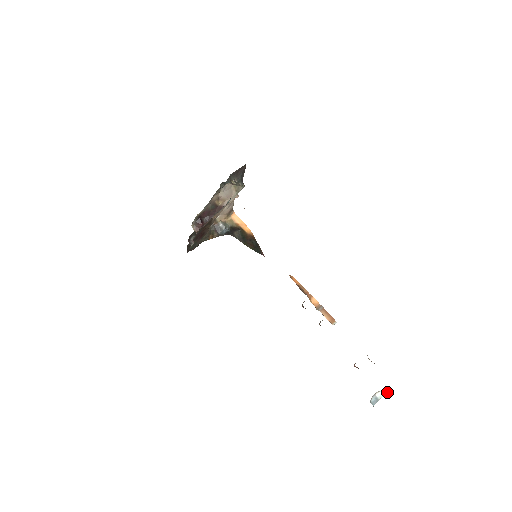
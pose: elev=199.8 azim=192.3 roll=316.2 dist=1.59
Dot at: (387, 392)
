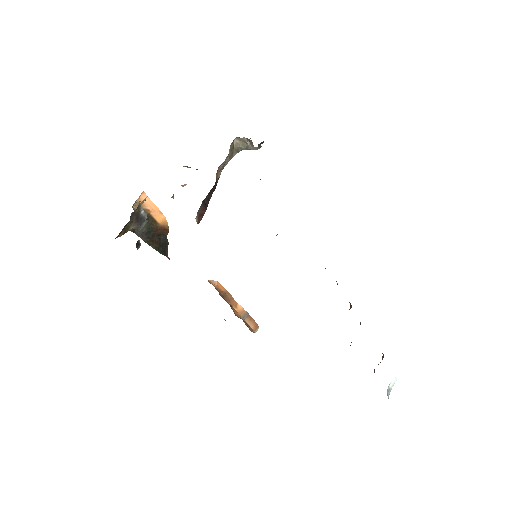
Dot at: occluded
